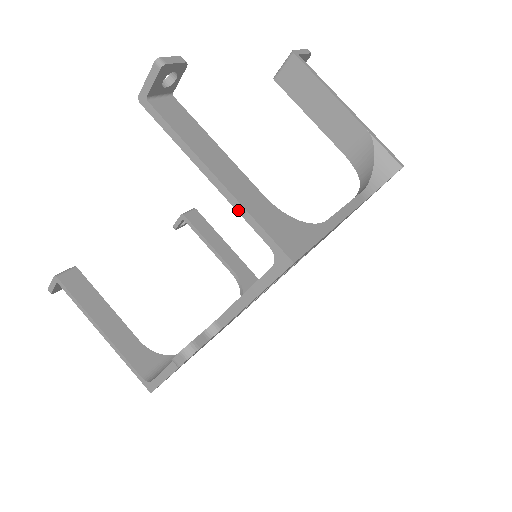
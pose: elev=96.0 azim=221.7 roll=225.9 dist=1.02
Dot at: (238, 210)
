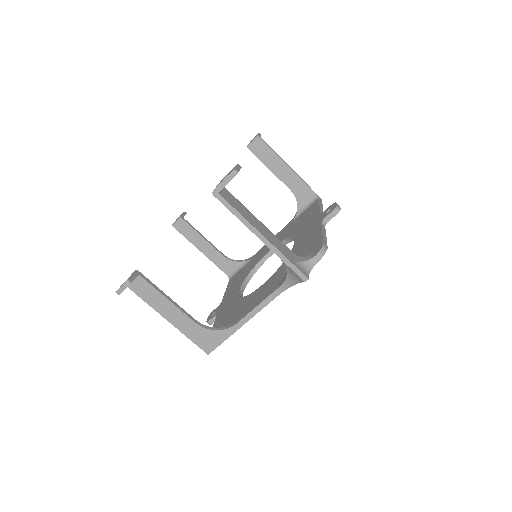
Dot at: (182, 330)
